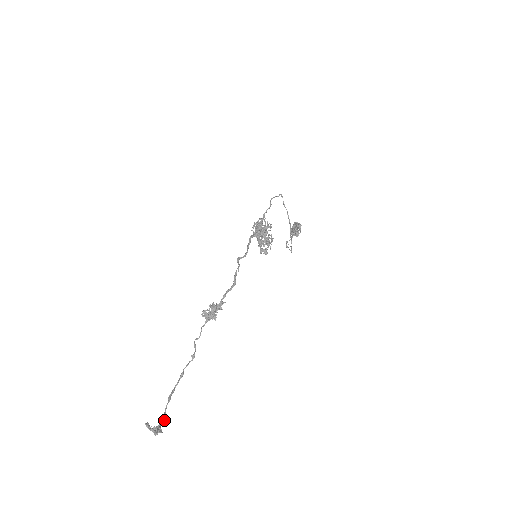
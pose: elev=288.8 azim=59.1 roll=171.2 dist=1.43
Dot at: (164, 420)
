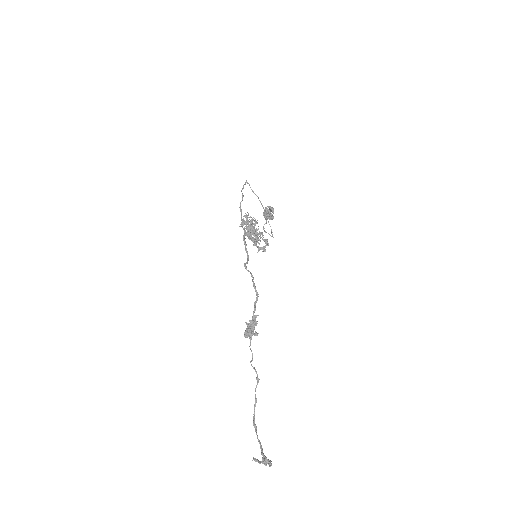
Dot at: occluded
